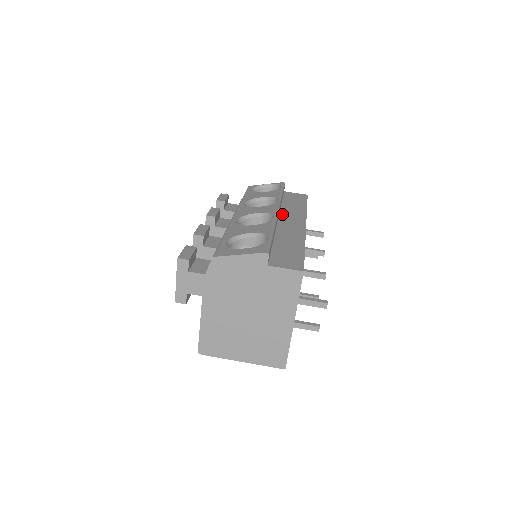
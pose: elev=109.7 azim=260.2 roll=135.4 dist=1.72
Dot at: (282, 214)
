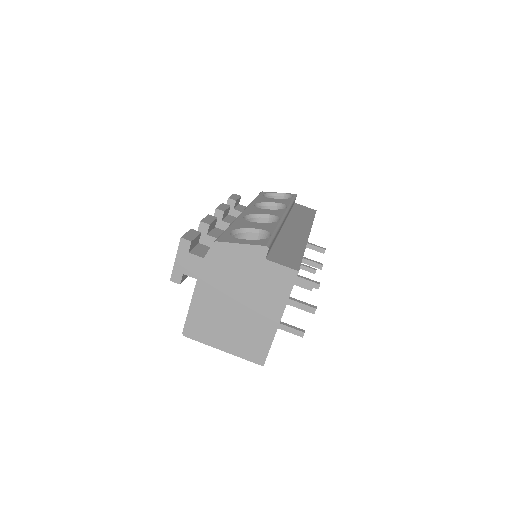
Dot at: (289, 221)
